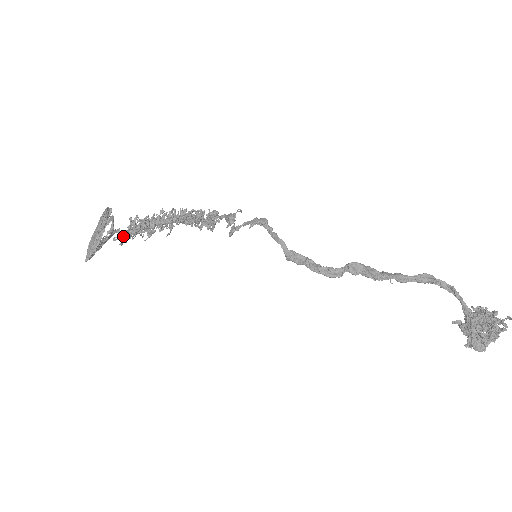
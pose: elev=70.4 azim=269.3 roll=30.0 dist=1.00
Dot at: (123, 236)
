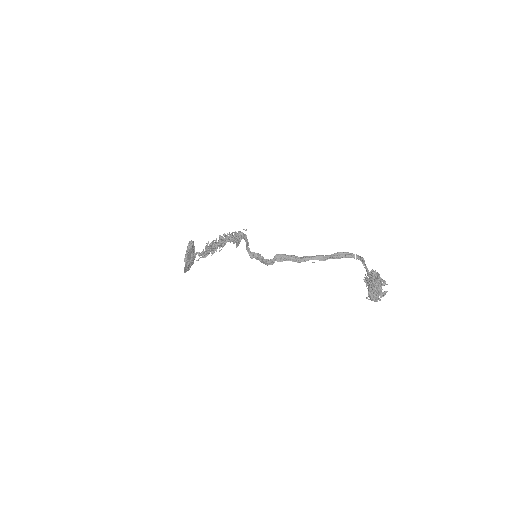
Dot at: occluded
